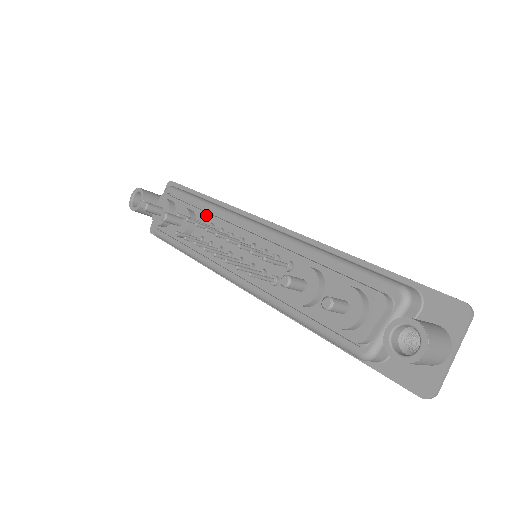
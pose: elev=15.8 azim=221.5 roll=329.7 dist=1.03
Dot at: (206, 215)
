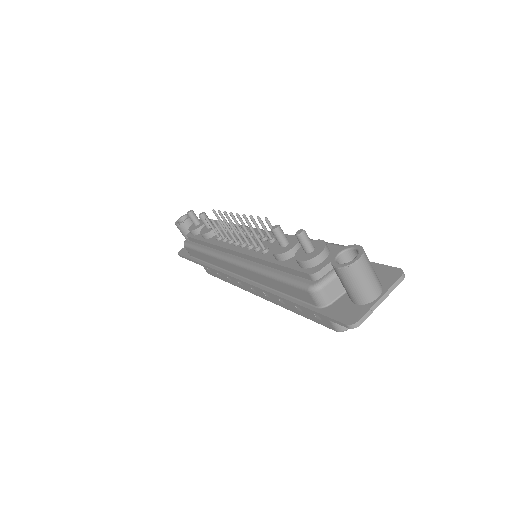
Dot at: occluded
